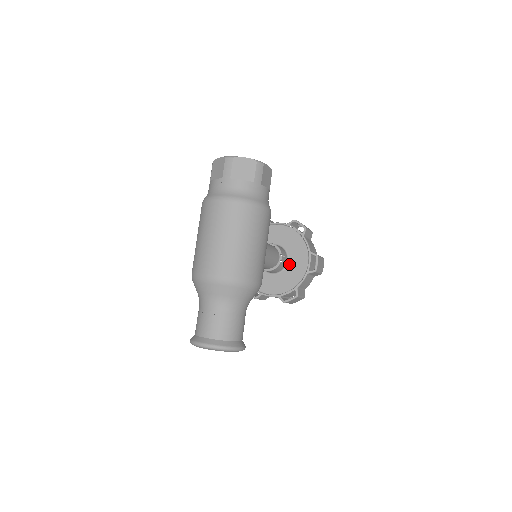
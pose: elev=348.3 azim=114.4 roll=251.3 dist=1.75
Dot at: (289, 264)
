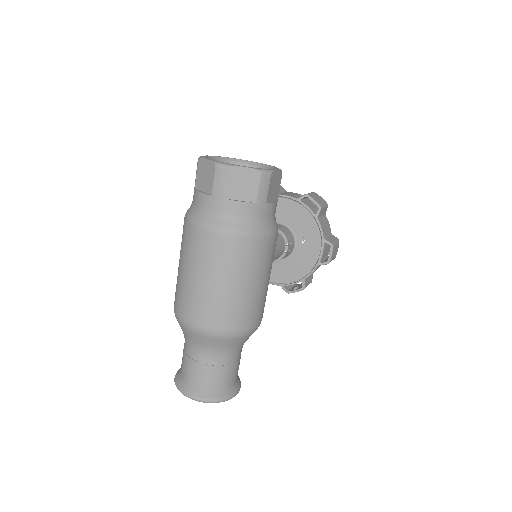
Dot at: (296, 250)
